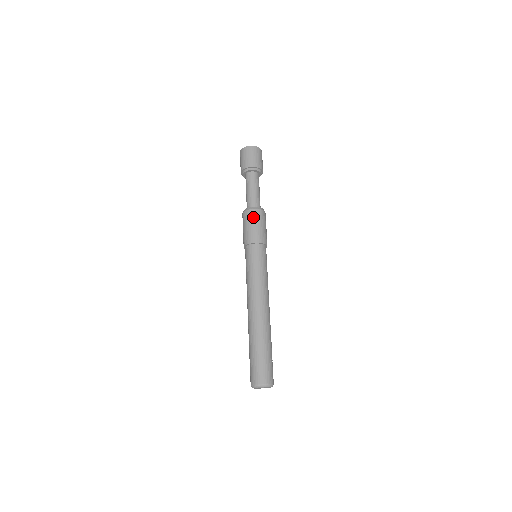
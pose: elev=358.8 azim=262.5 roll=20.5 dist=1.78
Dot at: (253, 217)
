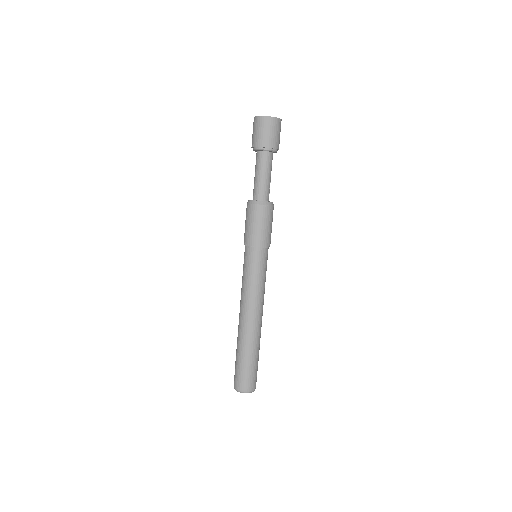
Dot at: (253, 215)
